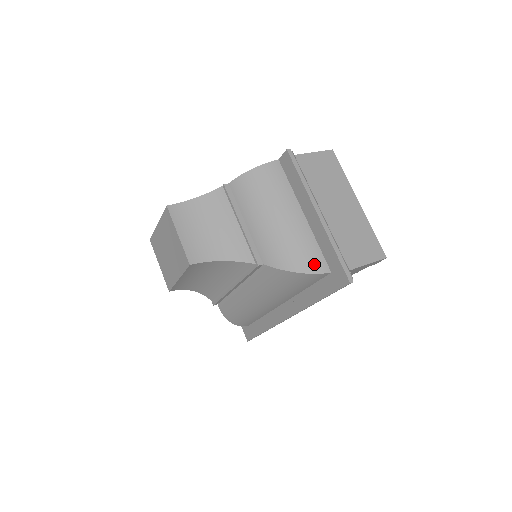
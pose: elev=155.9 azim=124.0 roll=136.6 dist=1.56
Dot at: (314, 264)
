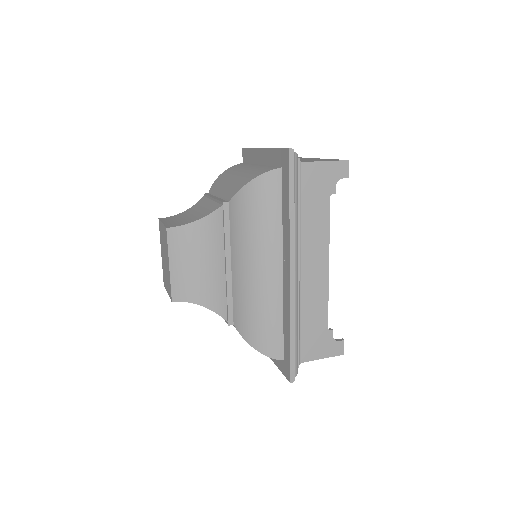
Dot at: (265, 170)
